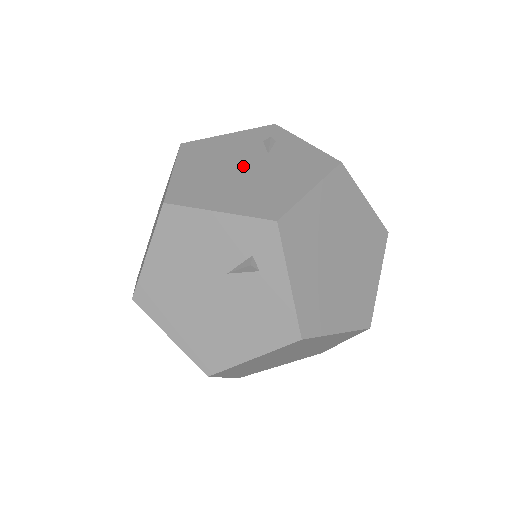
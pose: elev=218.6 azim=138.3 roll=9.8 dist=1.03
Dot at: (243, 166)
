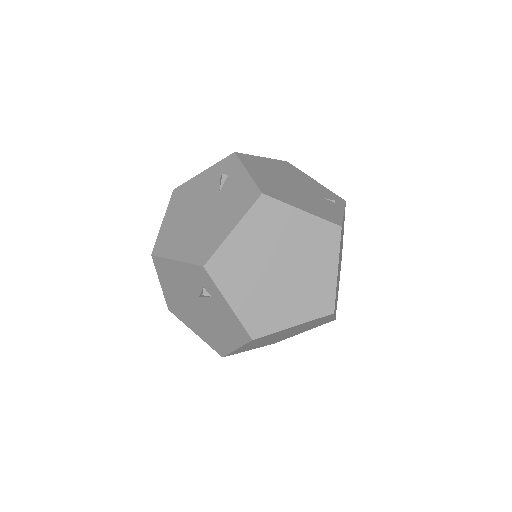
Dot at: (201, 209)
